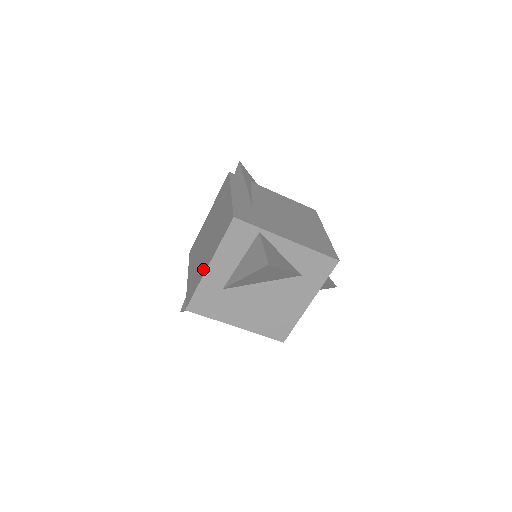
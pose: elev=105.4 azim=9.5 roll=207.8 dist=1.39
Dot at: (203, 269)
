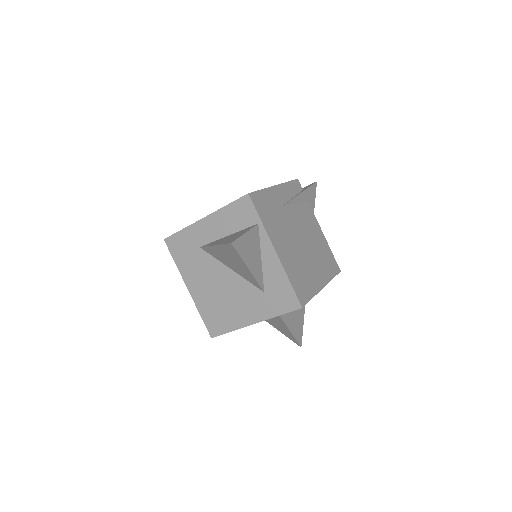
Dot at: occluded
